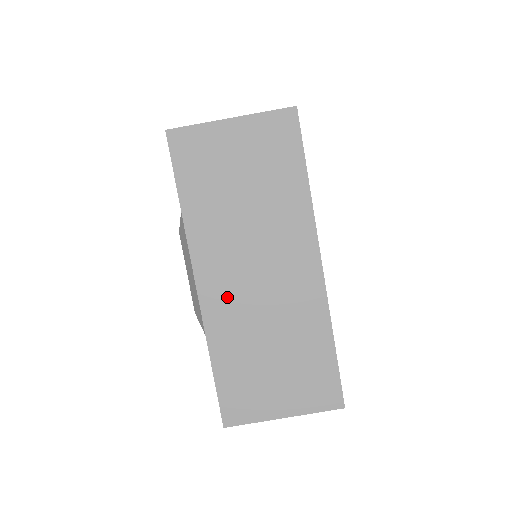
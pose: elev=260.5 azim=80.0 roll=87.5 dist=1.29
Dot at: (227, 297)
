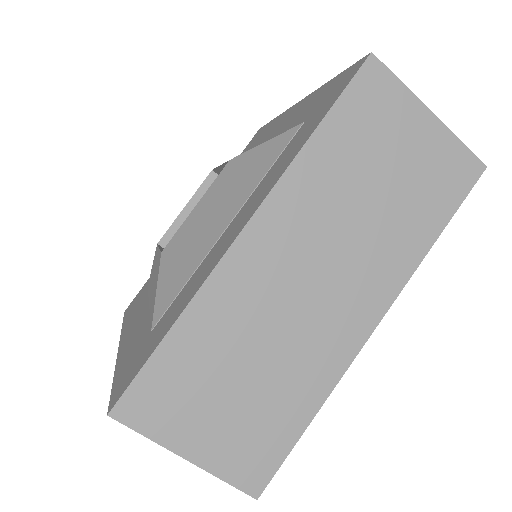
Dot at: (262, 272)
